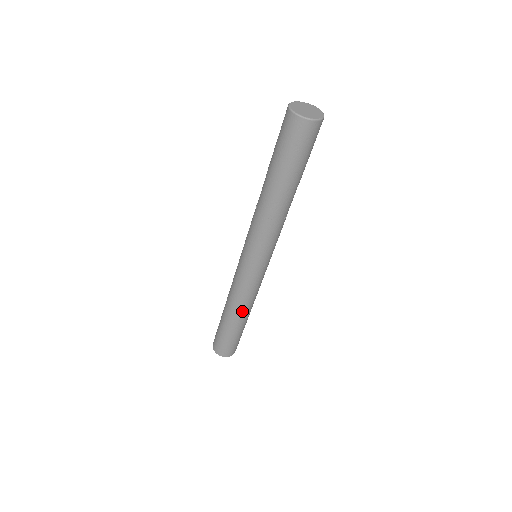
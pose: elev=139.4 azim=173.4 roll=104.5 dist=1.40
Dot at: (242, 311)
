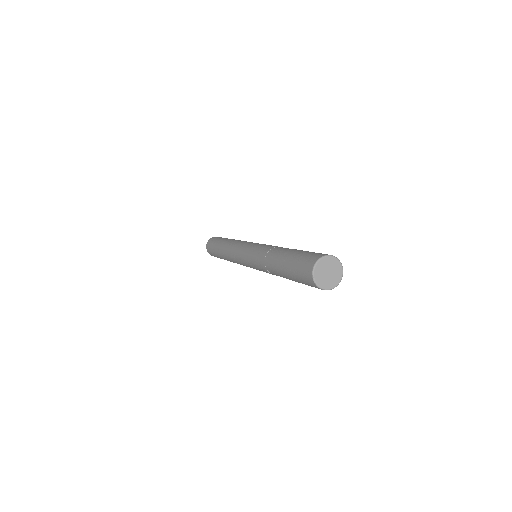
Dot at: occluded
